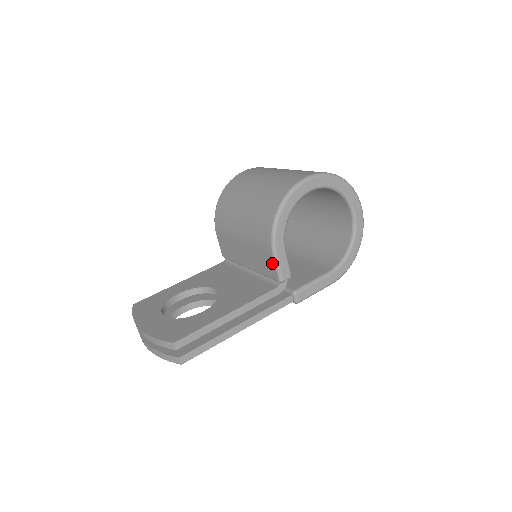
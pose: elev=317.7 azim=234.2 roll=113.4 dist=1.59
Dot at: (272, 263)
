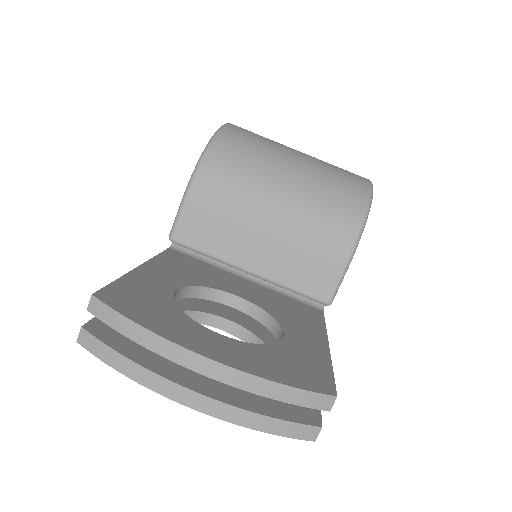
Dot at: (334, 276)
